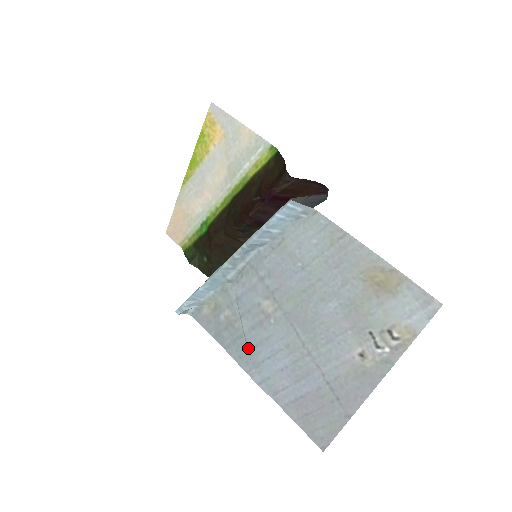
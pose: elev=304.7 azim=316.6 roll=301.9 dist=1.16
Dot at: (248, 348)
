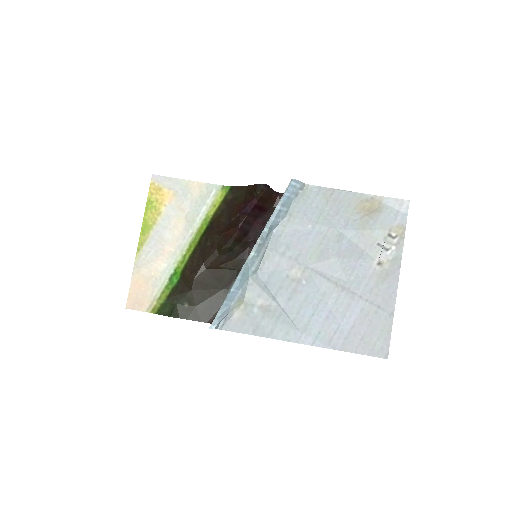
Dot at: (291, 319)
